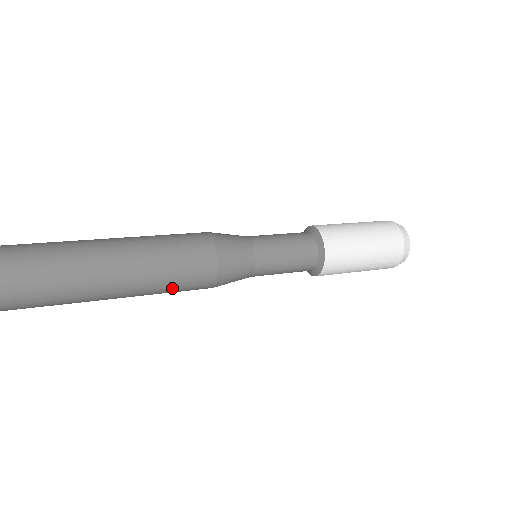
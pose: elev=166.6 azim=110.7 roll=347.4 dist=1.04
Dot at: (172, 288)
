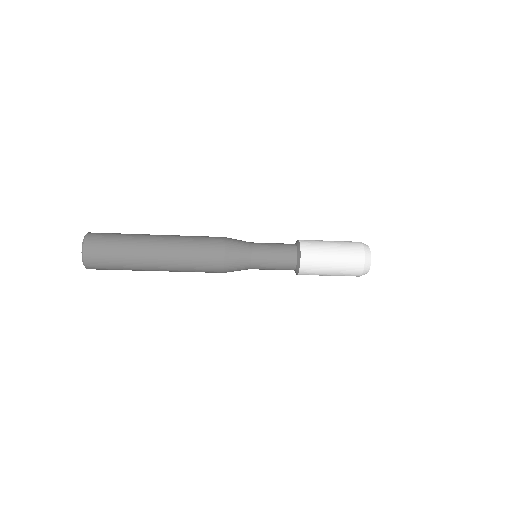
Dot at: (196, 270)
